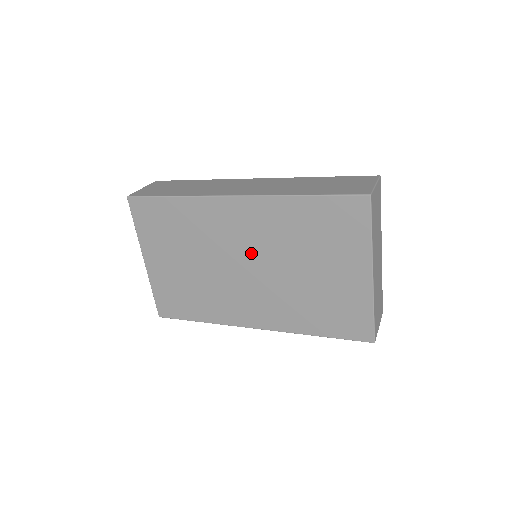
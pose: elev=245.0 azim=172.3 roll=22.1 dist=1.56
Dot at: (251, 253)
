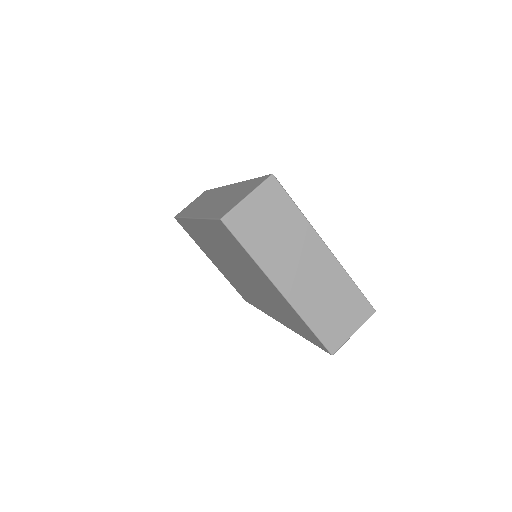
Dot at: (229, 262)
